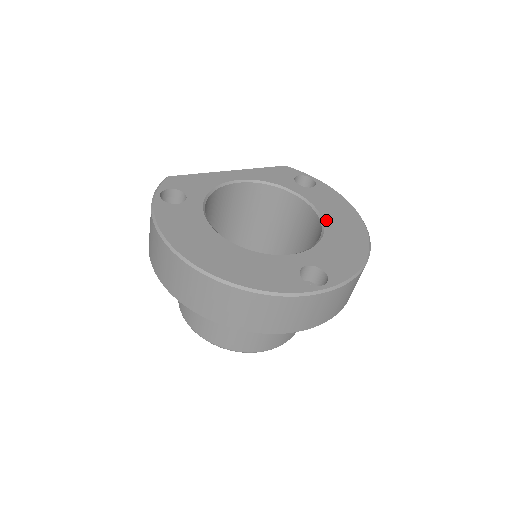
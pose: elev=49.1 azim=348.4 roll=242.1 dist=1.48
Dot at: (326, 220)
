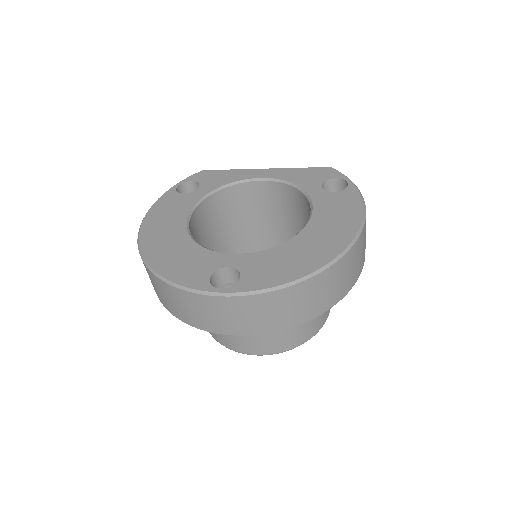
Dot at: (308, 228)
